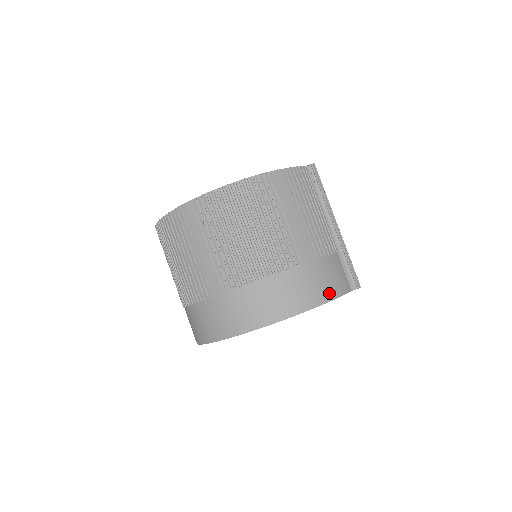
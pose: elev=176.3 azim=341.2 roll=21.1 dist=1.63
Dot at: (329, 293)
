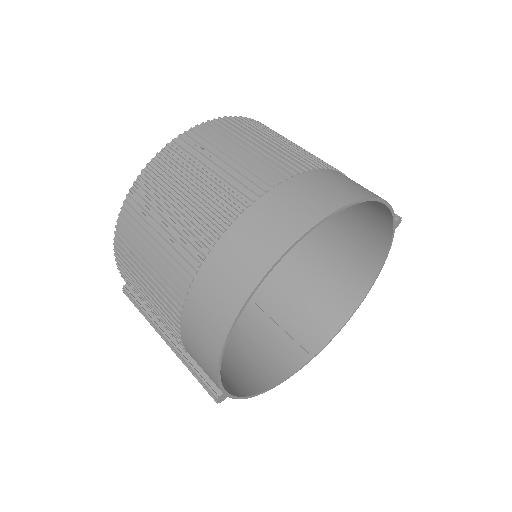
Dot at: occluded
